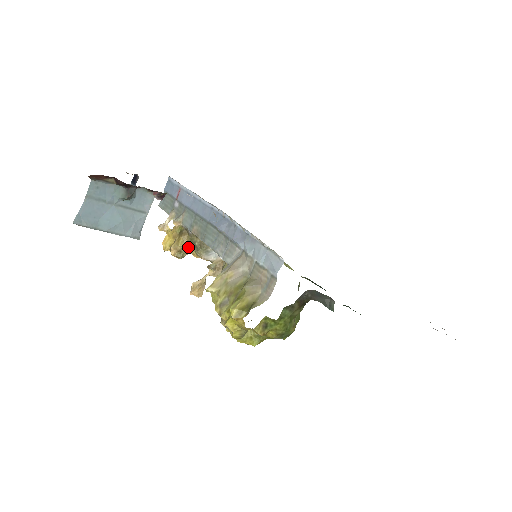
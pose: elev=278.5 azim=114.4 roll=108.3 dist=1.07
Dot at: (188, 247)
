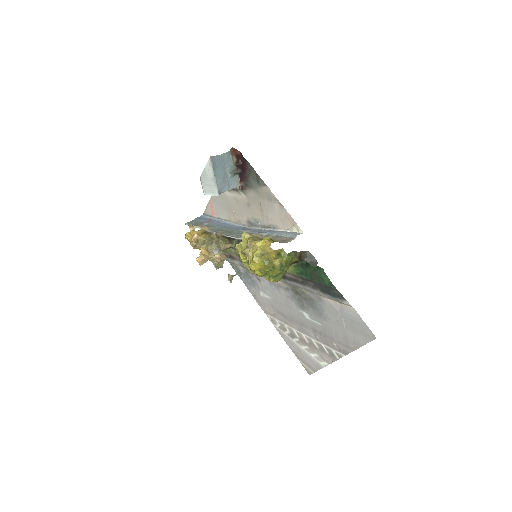
Dot at: (204, 242)
